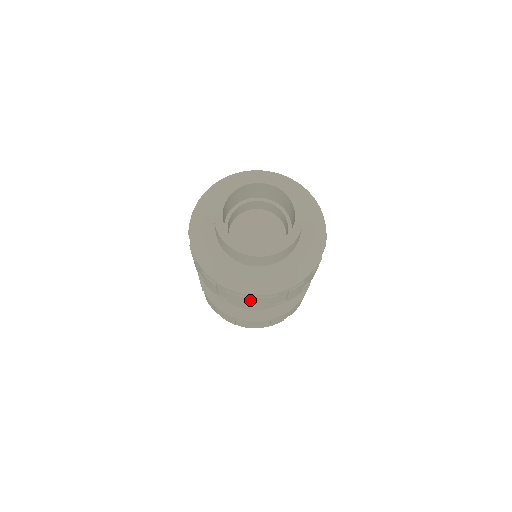
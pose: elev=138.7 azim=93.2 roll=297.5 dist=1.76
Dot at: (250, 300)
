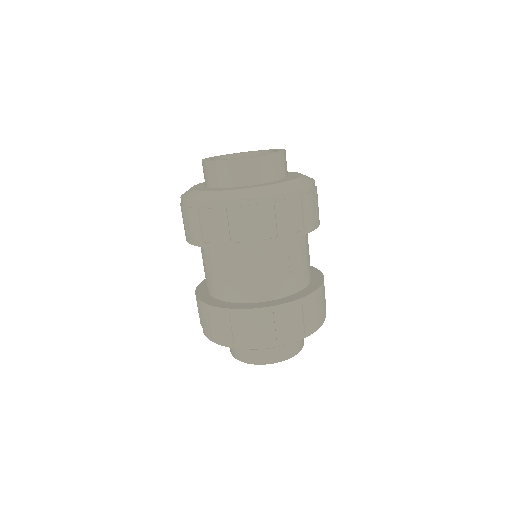
Dot at: (187, 219)
